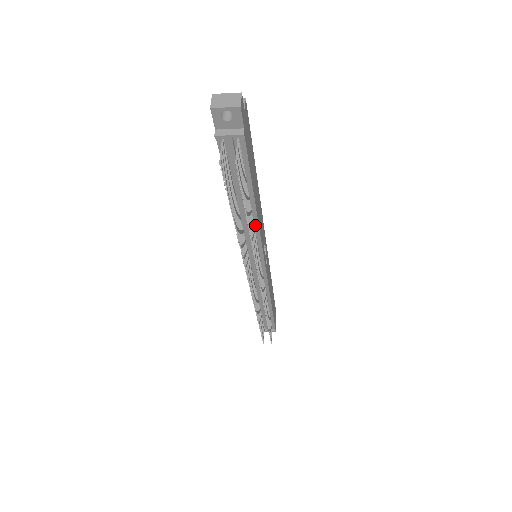
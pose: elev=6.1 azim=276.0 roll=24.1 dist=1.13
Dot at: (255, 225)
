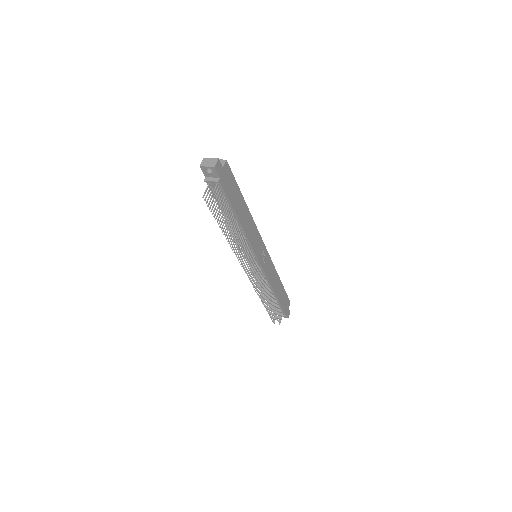
Dot at: (244, 234)
